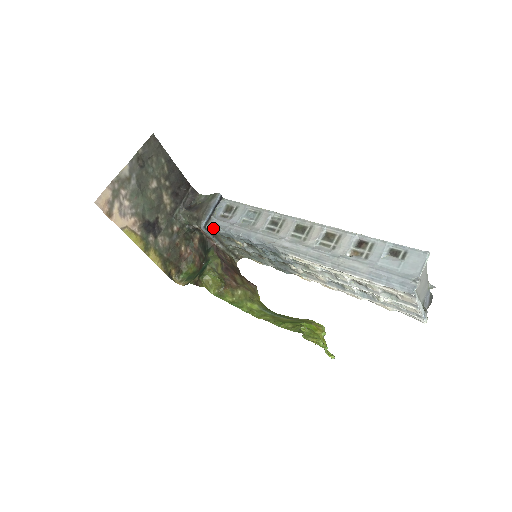
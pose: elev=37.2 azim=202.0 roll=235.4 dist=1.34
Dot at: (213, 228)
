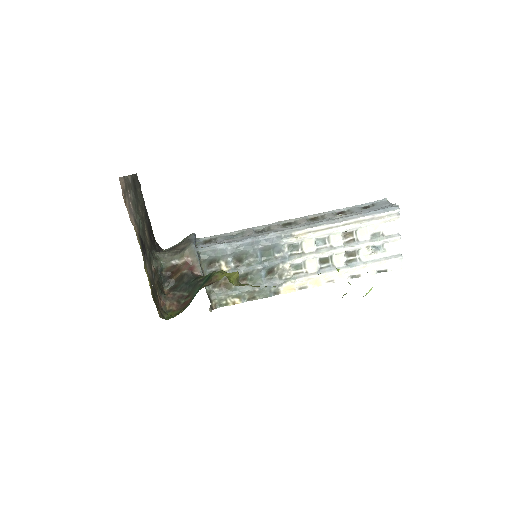
Dot at: (202, 250)
